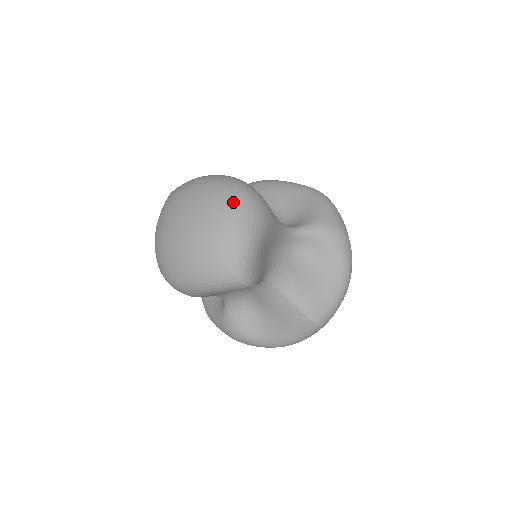
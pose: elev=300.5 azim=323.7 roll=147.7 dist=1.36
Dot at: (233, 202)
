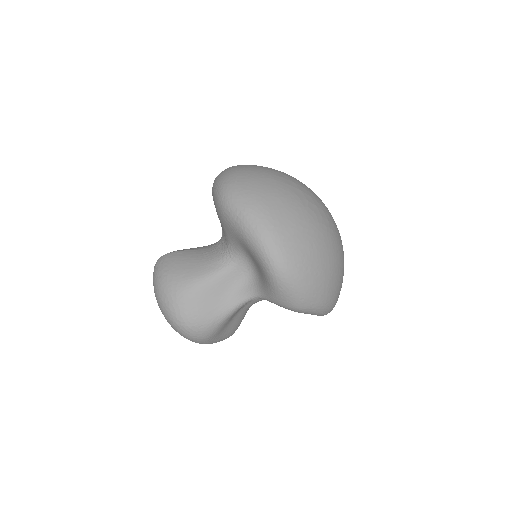
Dot at: occluded
